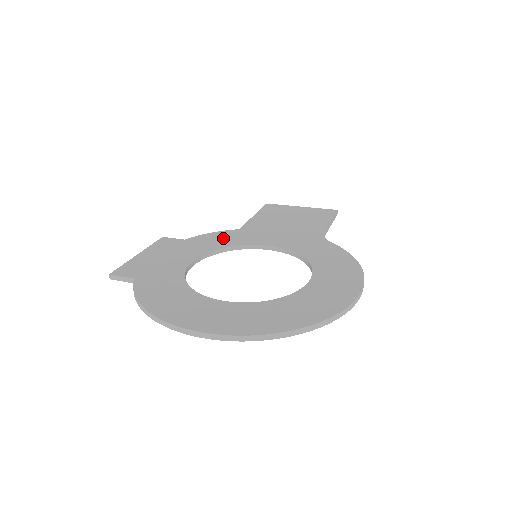
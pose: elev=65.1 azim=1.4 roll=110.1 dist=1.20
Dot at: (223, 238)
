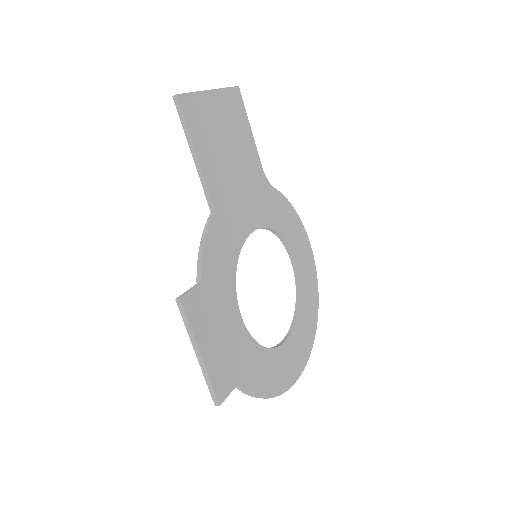
Dot at: (223, 247)
